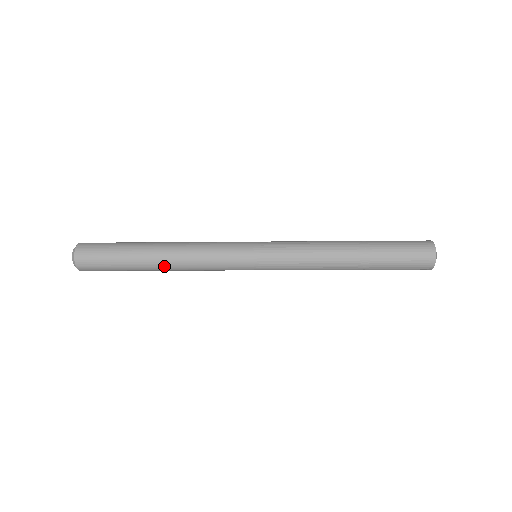
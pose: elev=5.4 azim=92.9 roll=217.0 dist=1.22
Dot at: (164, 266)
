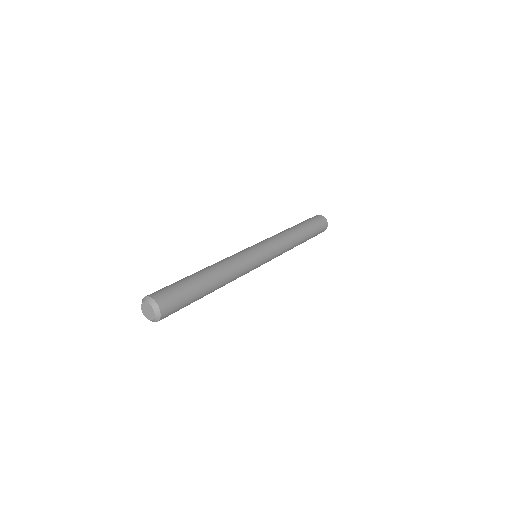
Dot at: (218, 288)
